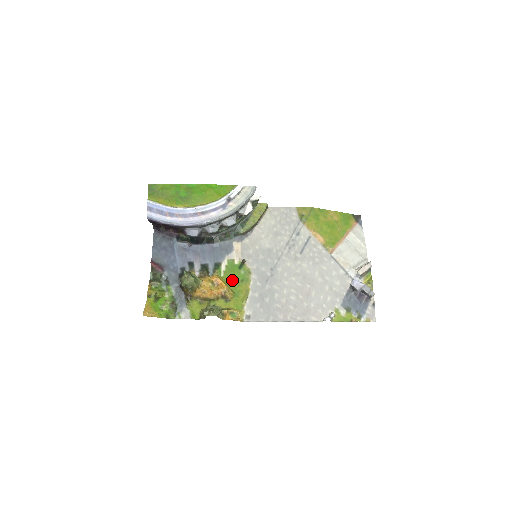
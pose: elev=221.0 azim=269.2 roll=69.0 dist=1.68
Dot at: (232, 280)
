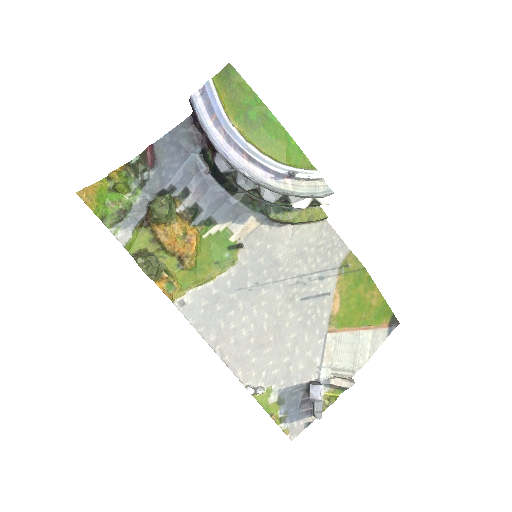
Dot at: (208, 251)
